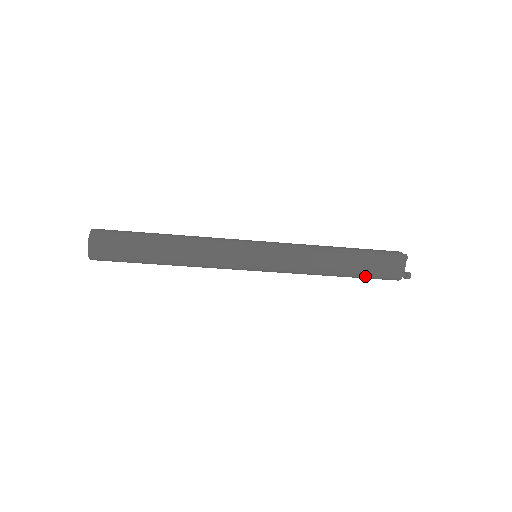
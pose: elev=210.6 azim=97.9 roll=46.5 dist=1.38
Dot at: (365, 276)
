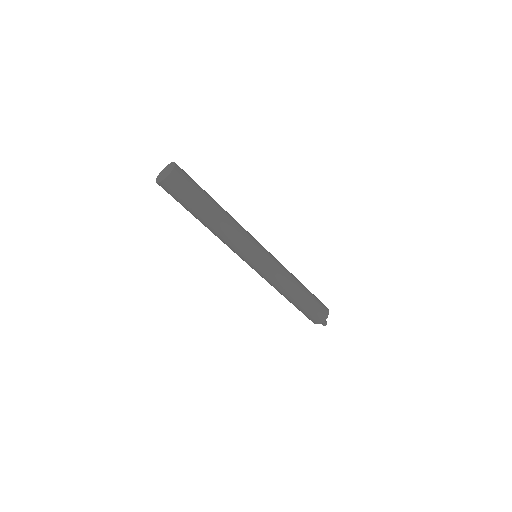
Dot at: (307, 309)
